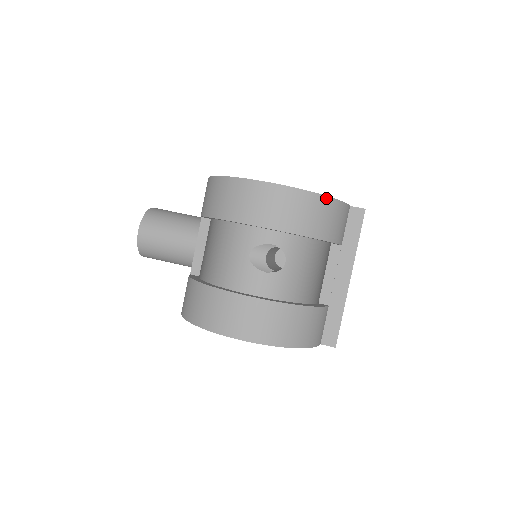
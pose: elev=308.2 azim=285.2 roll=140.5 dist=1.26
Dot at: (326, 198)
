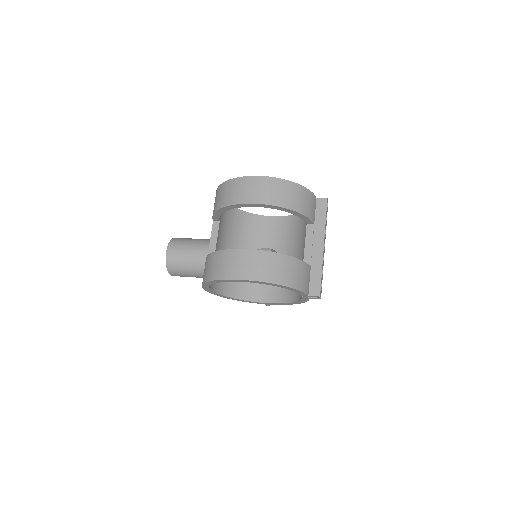
Dot at: (296, 184)
